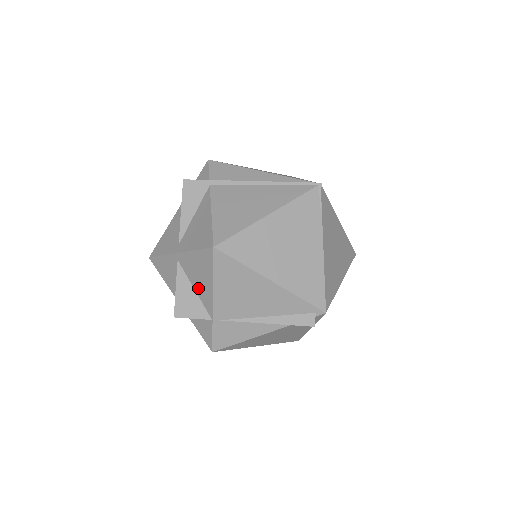
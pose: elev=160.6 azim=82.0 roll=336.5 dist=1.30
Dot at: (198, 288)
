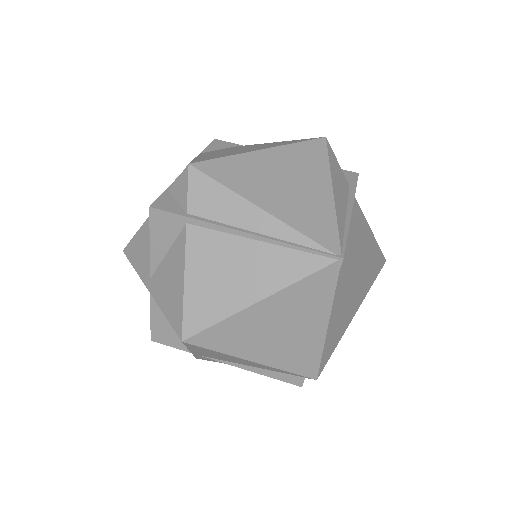
Dot at: occluded
